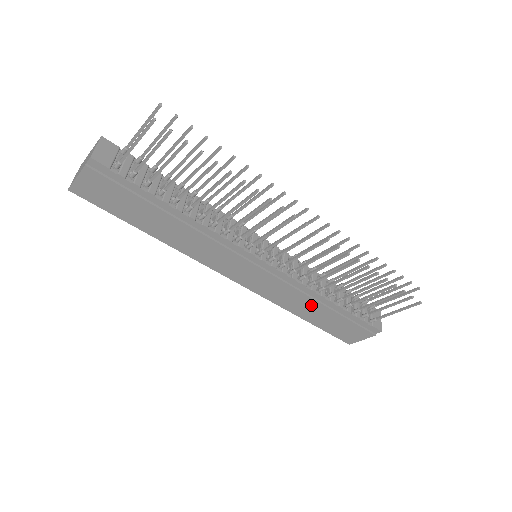
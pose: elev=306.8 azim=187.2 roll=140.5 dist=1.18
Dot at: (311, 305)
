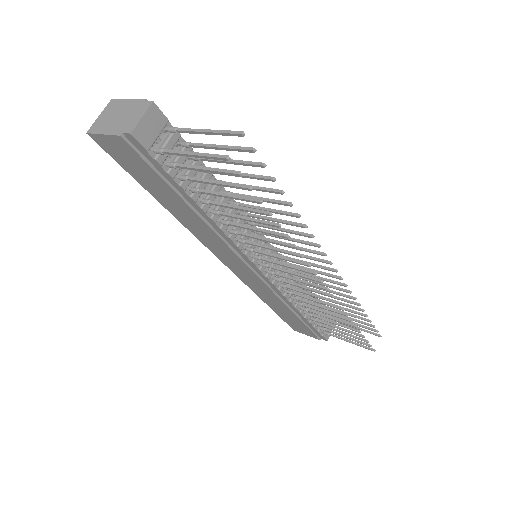
Dot at: (281, 306)
